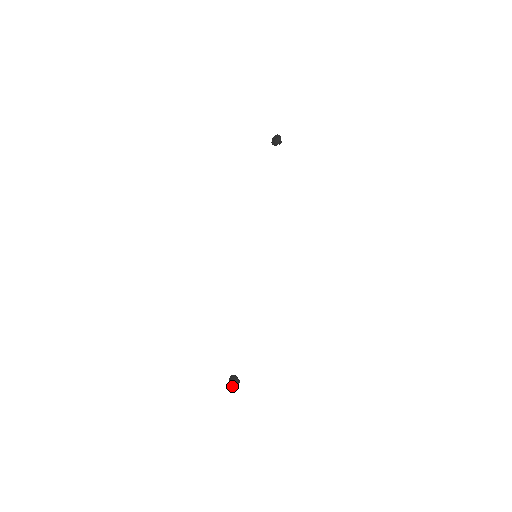
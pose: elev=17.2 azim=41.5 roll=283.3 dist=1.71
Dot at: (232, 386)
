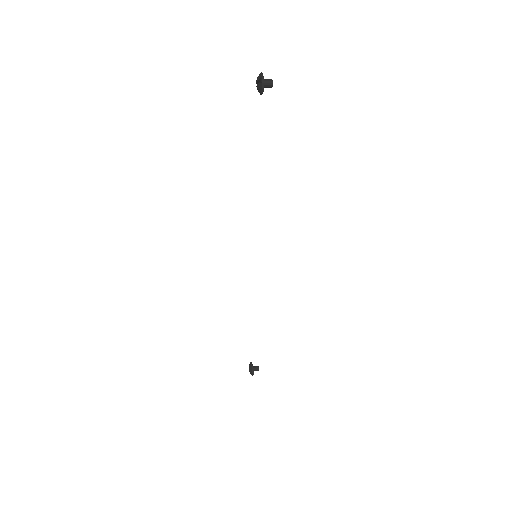
Dot at: (250, 373)
